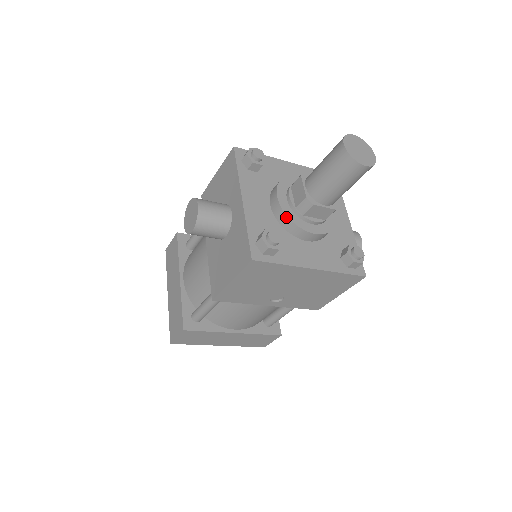
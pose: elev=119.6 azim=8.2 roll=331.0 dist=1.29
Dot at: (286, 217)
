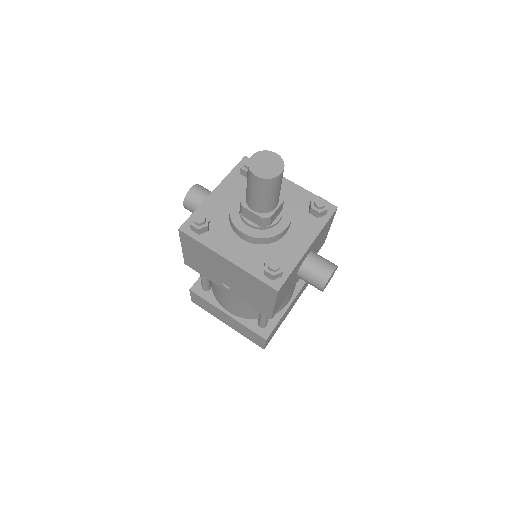
Dot at: (229, 212)
